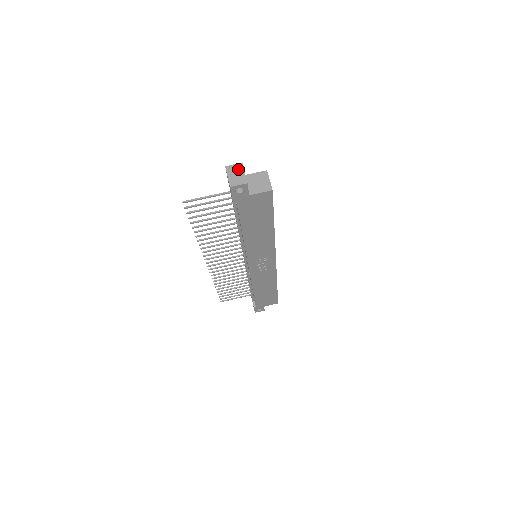
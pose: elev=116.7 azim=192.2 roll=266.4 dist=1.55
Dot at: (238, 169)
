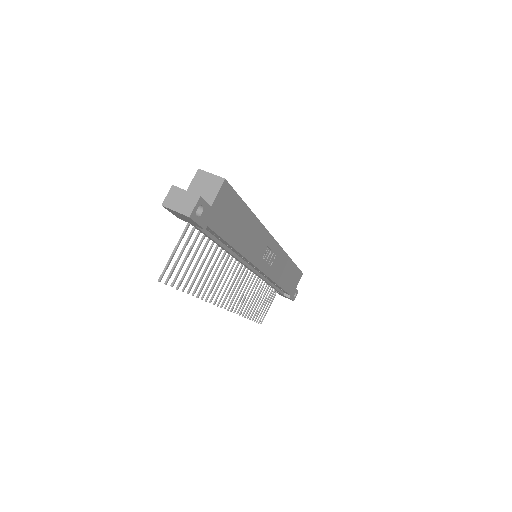
Dot at: (176, 194)
